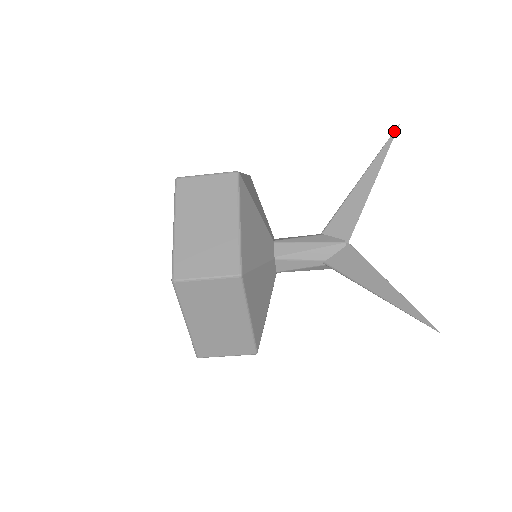
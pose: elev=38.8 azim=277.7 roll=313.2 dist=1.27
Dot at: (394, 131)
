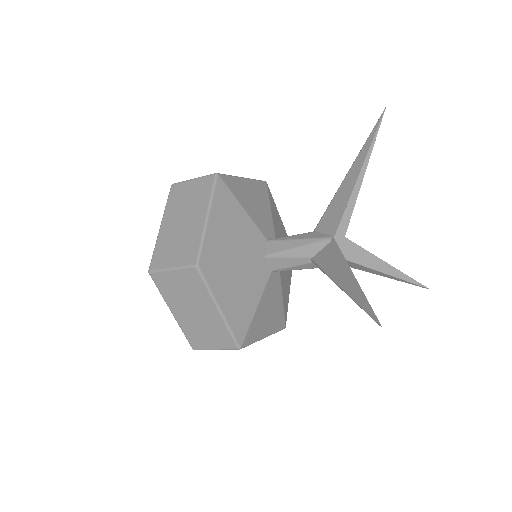
Dot at: (380, 116)
